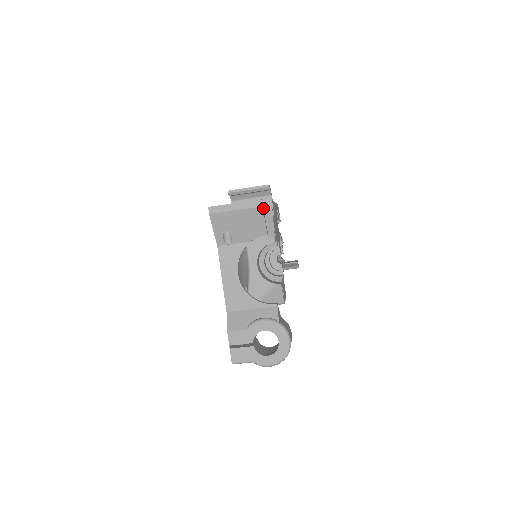
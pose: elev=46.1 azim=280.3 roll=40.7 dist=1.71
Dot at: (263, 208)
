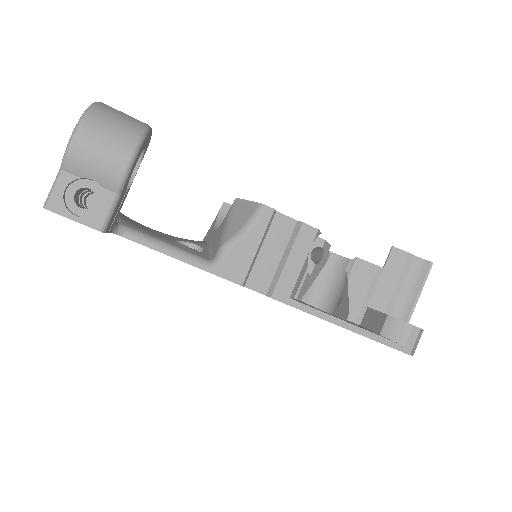
Dot at: occluded
